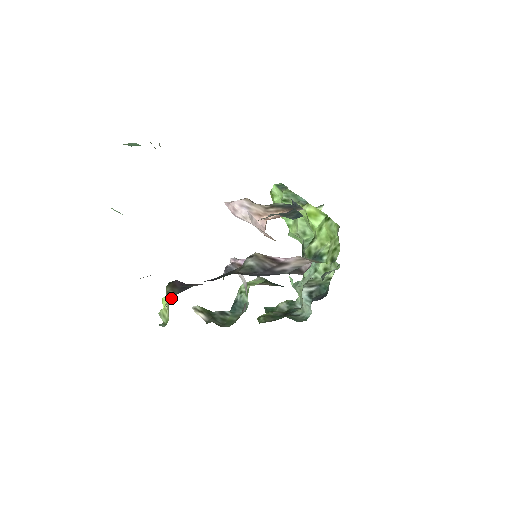
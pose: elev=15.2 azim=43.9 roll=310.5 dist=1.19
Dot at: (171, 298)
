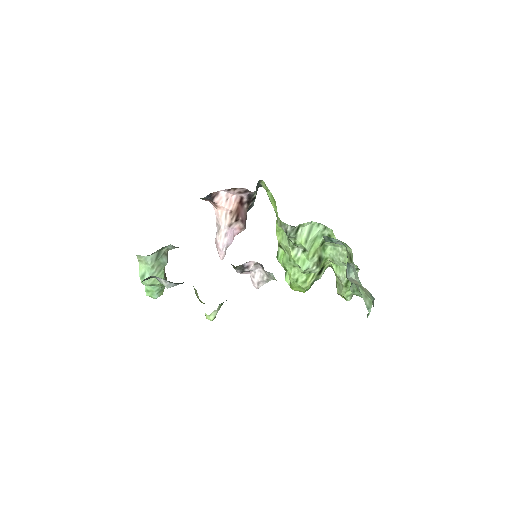
Dot at: occluded
